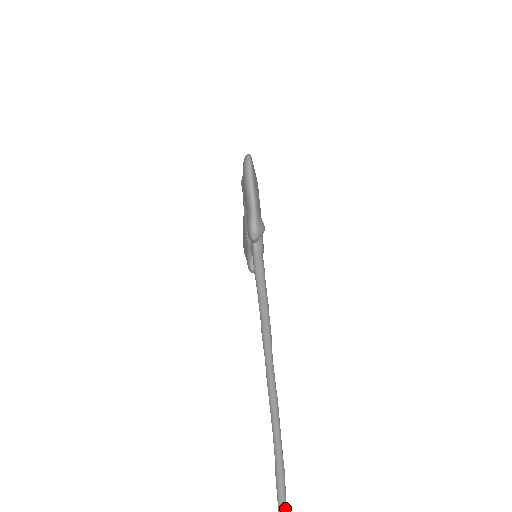
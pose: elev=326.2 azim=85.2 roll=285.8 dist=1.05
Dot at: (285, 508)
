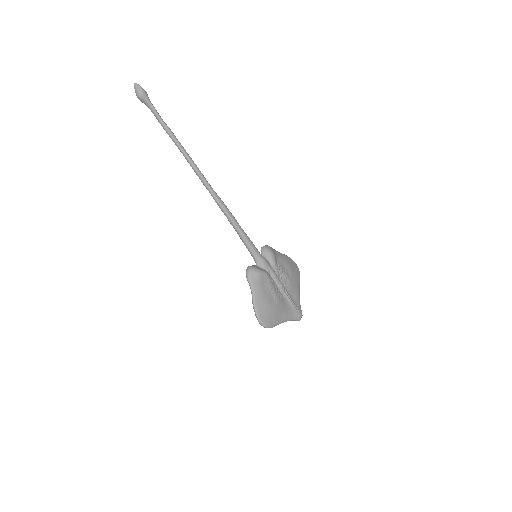
Dot at: (161, 118)
